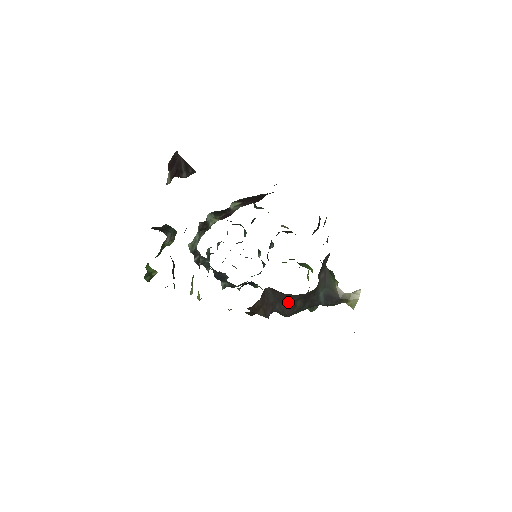
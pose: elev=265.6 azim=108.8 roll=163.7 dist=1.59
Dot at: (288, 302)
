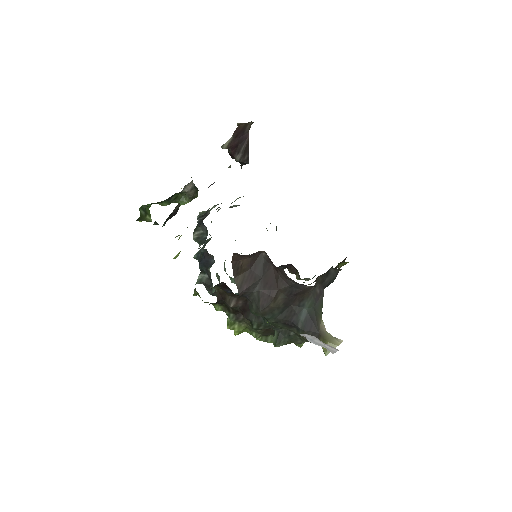
Dot at: (272, 287)
